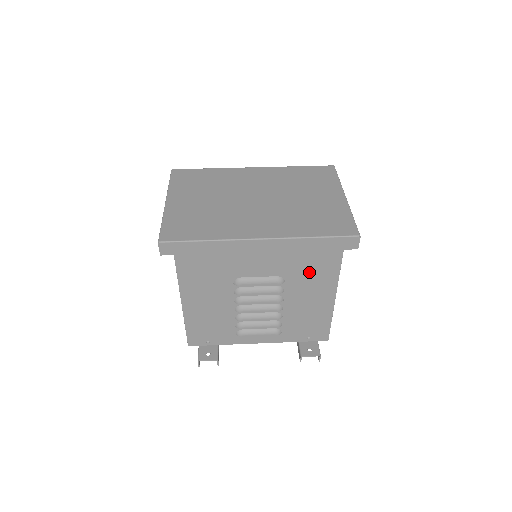
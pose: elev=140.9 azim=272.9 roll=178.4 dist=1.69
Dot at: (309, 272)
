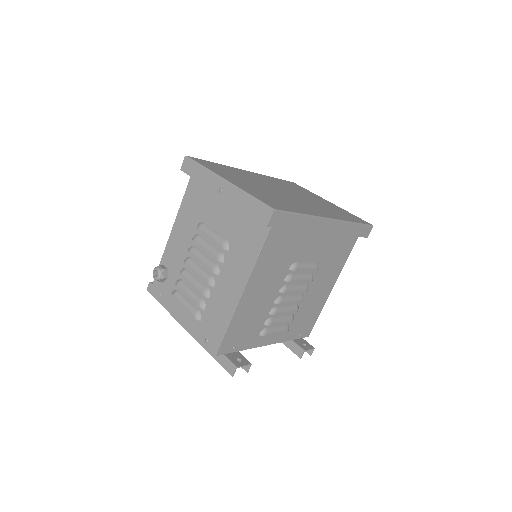
Dot at: (333, 259)
